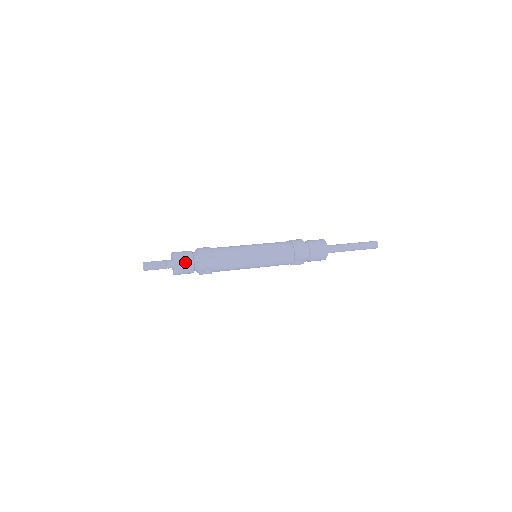
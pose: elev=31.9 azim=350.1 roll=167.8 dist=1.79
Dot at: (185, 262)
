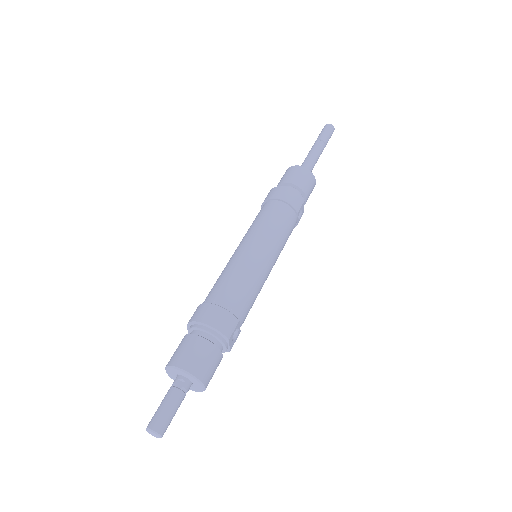
Dot at: (202, 355)
